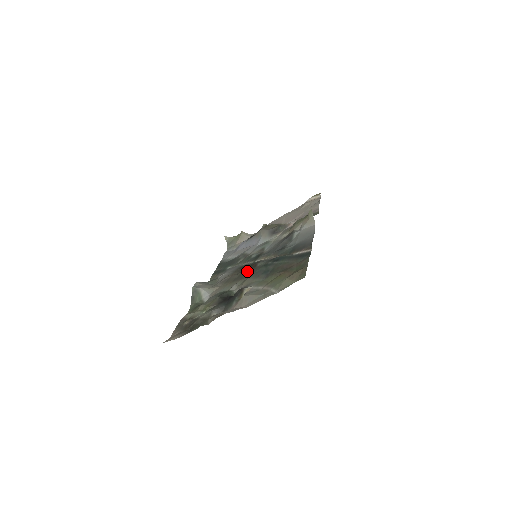
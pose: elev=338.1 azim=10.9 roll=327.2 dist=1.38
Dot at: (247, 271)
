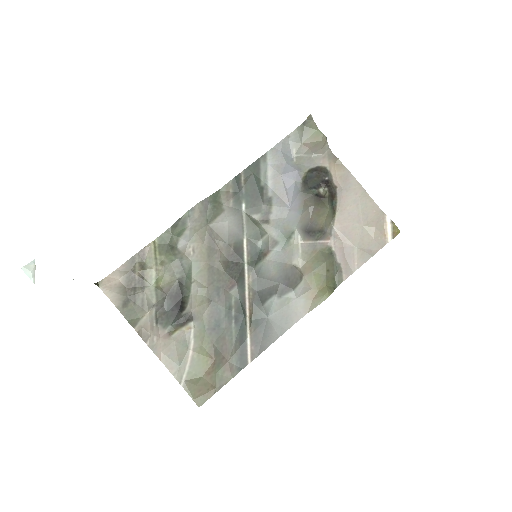
Dot at: (222, 282)
